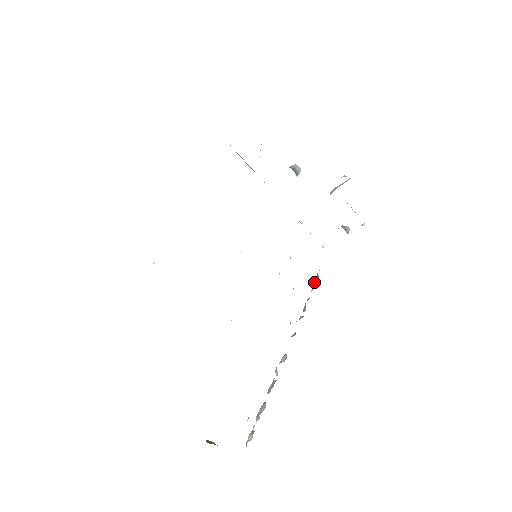
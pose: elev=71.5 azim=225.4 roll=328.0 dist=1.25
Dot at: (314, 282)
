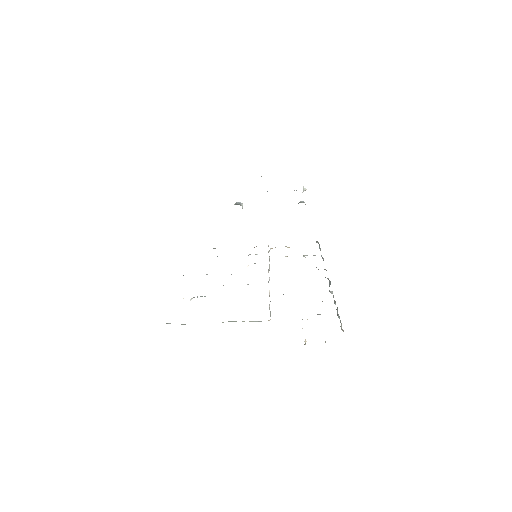
Dot at: occluded
